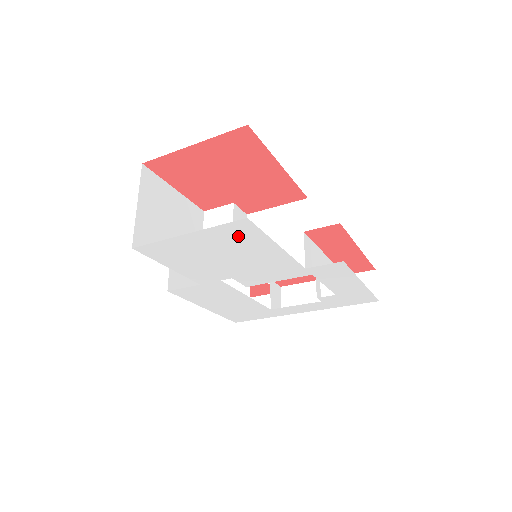
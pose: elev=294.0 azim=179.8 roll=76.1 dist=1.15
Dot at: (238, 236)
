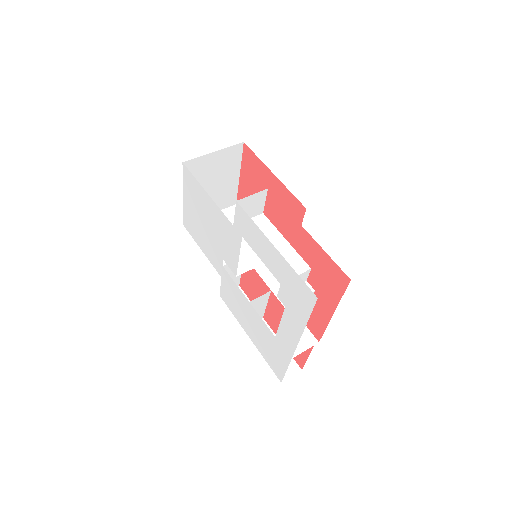
Dot at: (192, 188)
